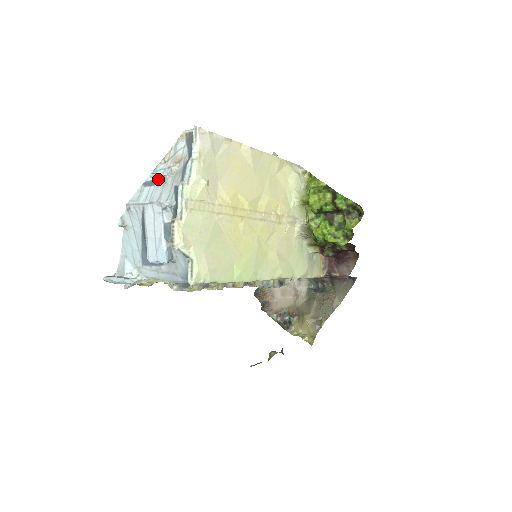
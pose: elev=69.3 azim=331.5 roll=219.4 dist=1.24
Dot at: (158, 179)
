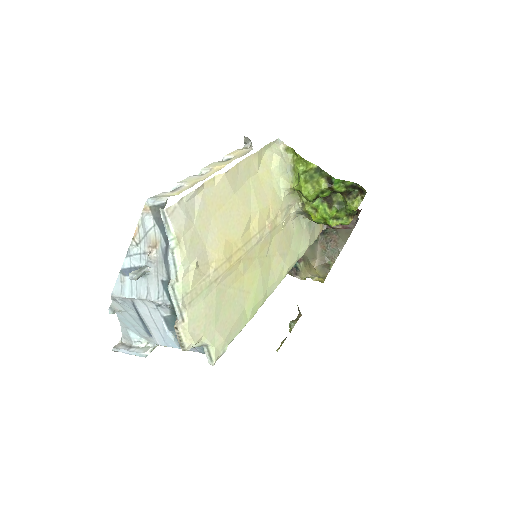
Dot at: (139, 277)
